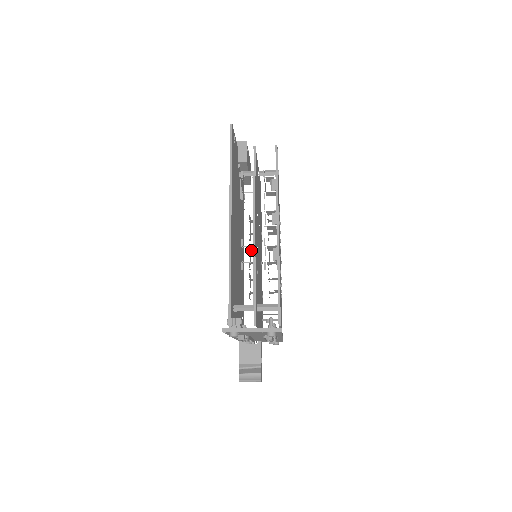
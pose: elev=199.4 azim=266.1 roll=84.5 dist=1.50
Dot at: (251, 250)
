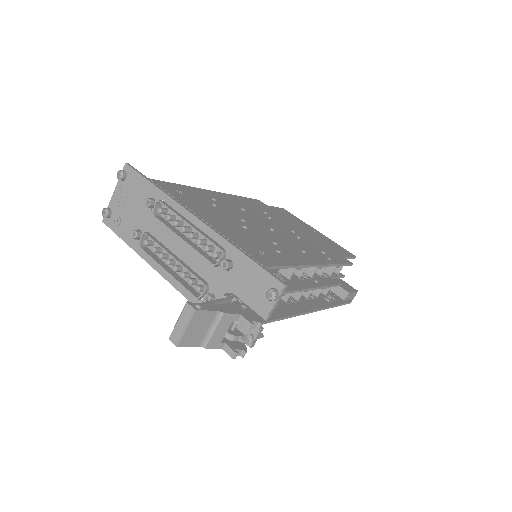
Dot at: (304, 296)
